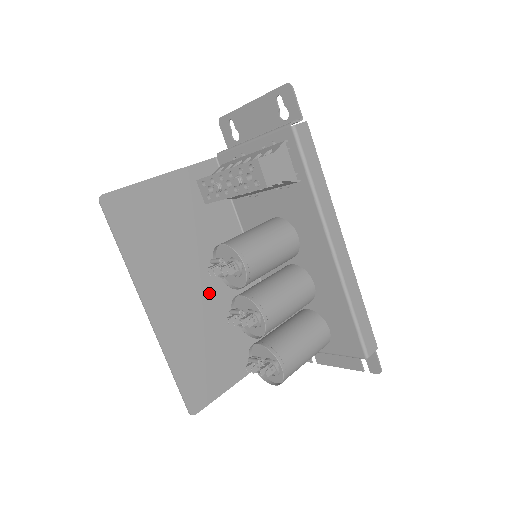
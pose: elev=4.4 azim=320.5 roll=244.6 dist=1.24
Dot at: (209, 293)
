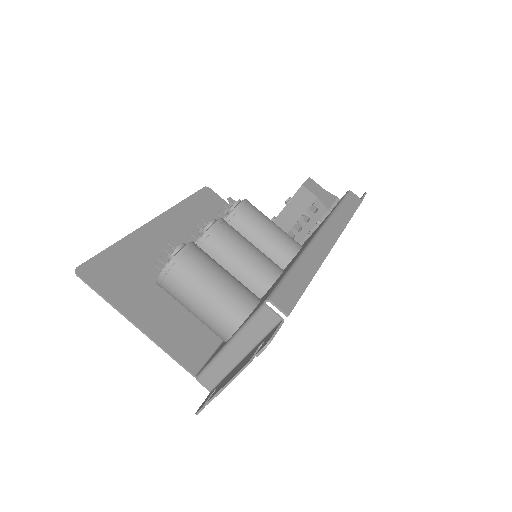
Dot at: occluded
